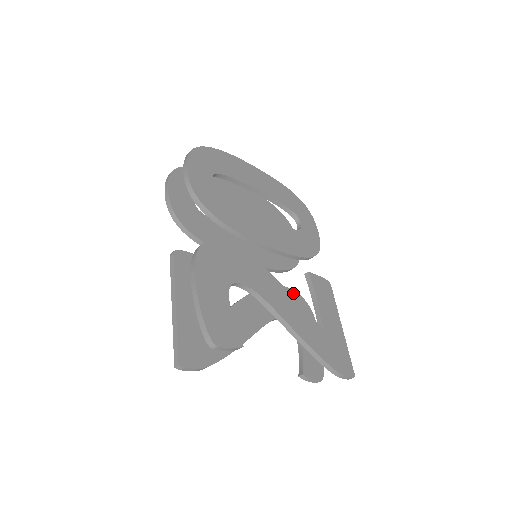
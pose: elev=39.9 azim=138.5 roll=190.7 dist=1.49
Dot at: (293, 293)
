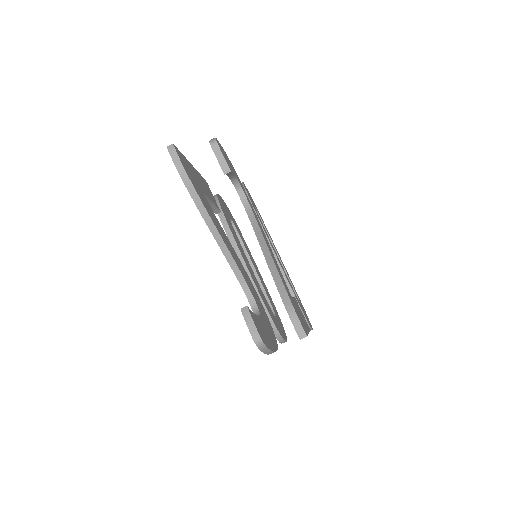
Dot at: (268, 318)
